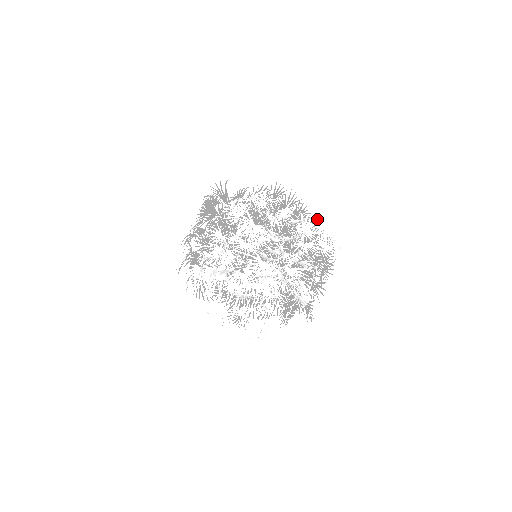
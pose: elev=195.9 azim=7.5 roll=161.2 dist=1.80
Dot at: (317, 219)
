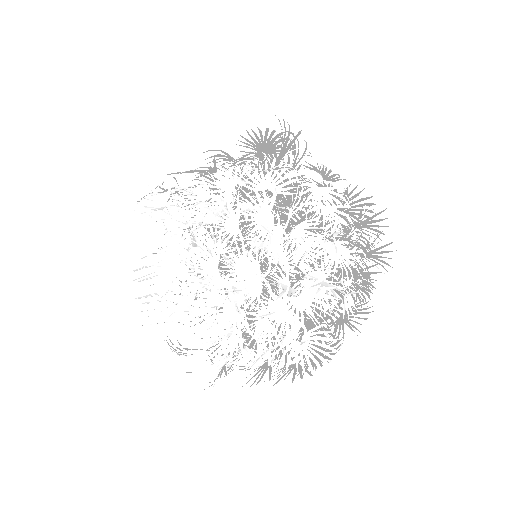
Dot at: occluded
